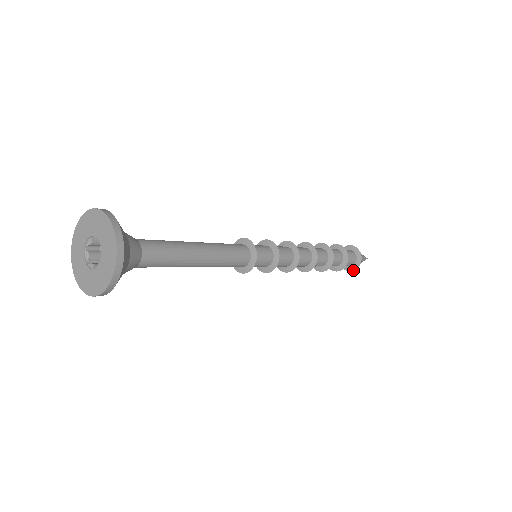
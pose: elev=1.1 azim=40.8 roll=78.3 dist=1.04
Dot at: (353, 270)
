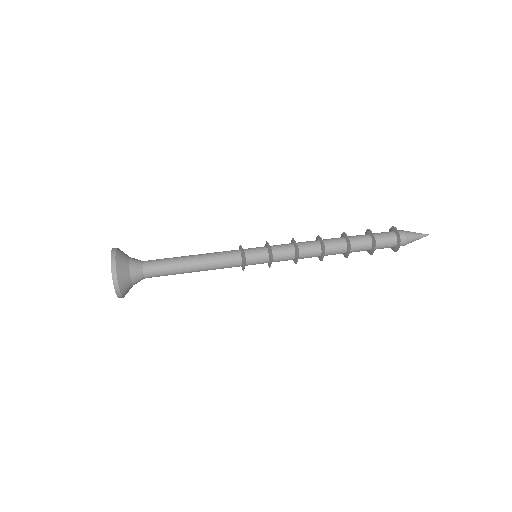
Dot at: (396, 251)
